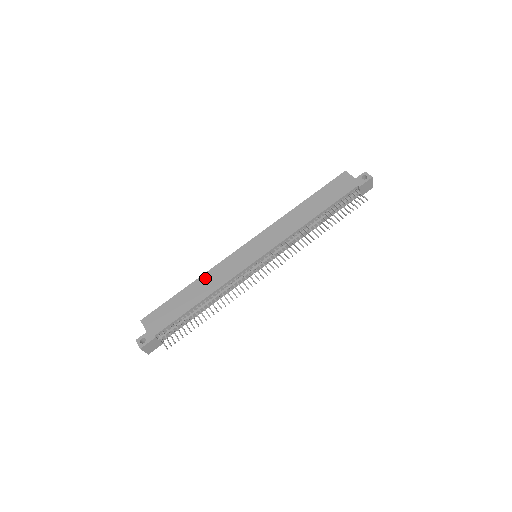
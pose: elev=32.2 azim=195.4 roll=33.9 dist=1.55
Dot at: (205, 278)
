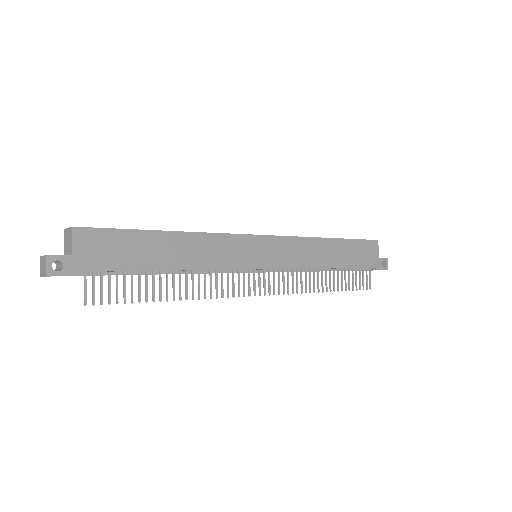
Dot at: (195, 240)
